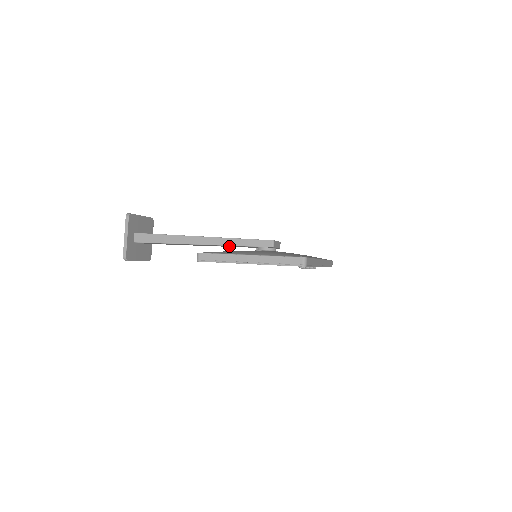
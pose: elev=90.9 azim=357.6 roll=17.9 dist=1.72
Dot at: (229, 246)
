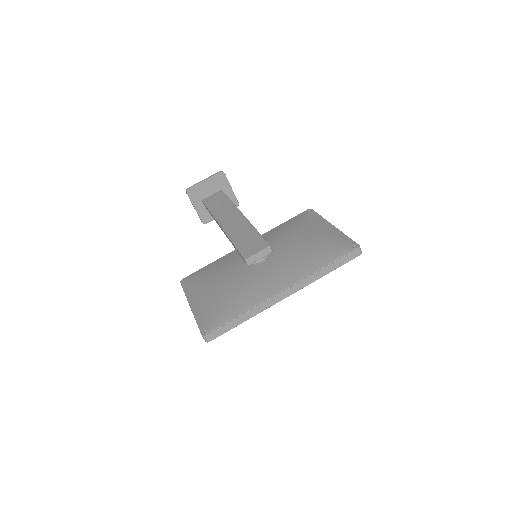
Dot at: occluded
